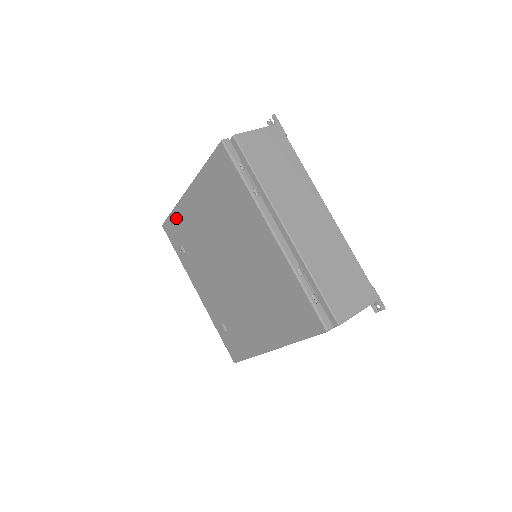
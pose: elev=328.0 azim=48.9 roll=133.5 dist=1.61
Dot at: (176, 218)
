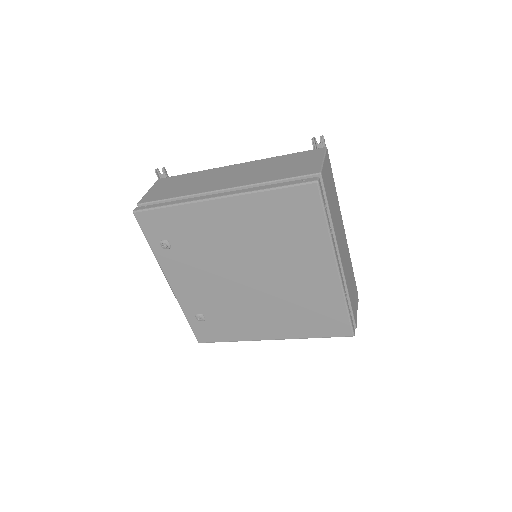
Dot at: (174, 215)
